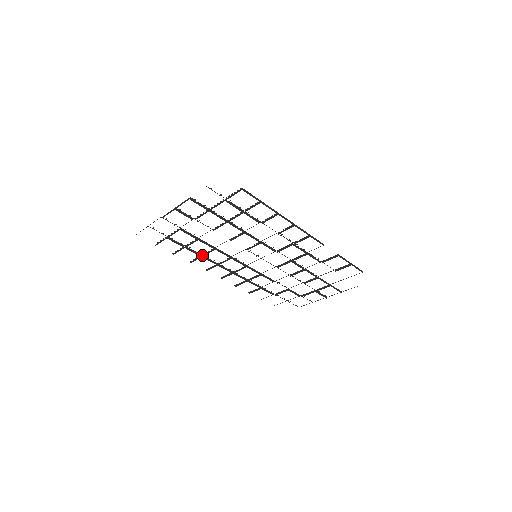
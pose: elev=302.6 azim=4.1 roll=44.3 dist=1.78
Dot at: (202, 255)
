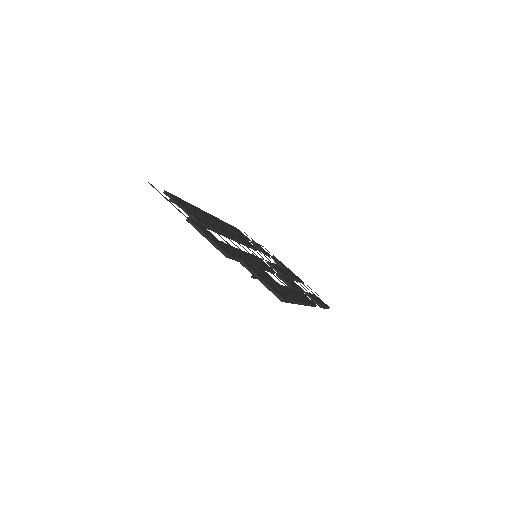
Dot at: (207, 219)
